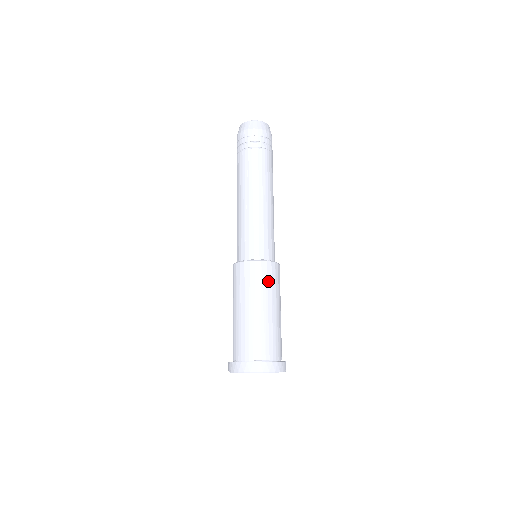
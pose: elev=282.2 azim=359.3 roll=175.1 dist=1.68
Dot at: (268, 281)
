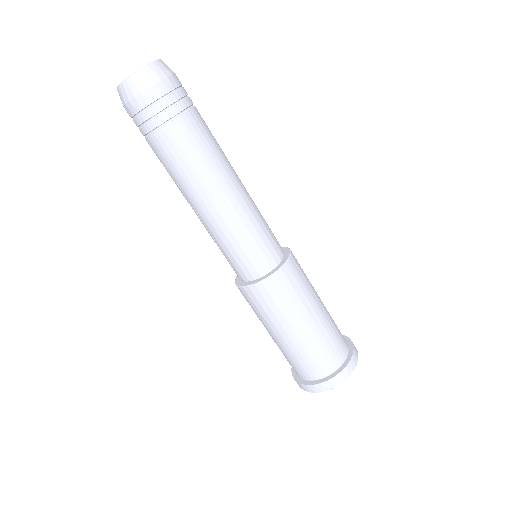
Dot at: (277, 302)
